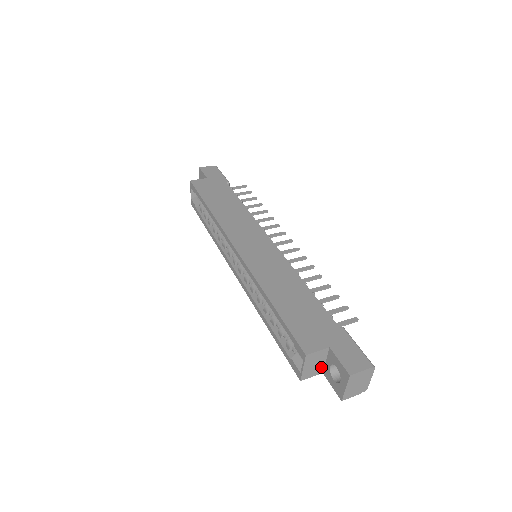
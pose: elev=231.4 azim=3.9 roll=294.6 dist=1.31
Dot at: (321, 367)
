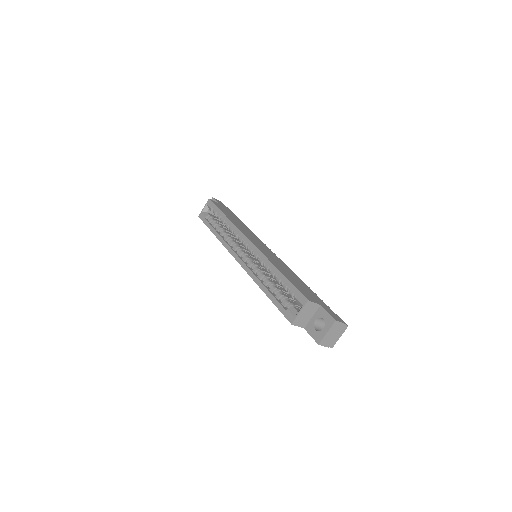
Dot at: (307, 321)
